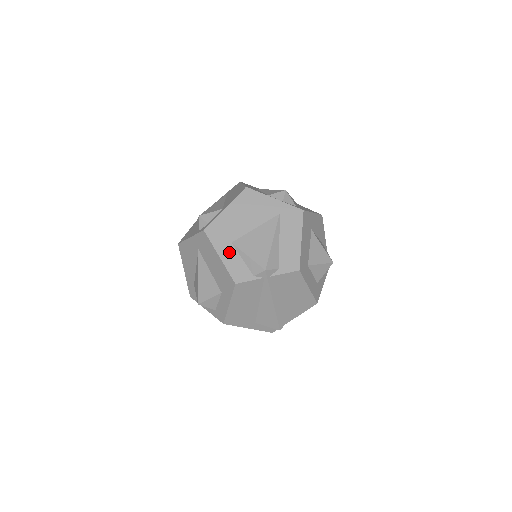
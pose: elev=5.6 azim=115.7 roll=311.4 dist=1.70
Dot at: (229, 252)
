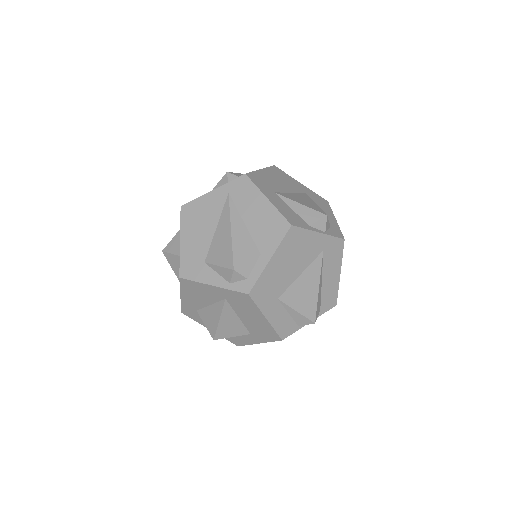
Dot at: (276, 310)
